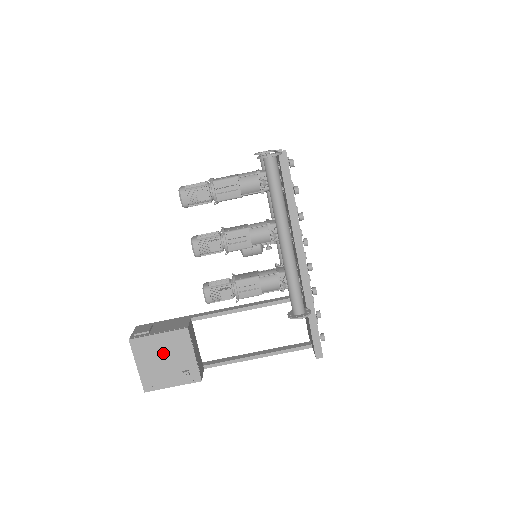
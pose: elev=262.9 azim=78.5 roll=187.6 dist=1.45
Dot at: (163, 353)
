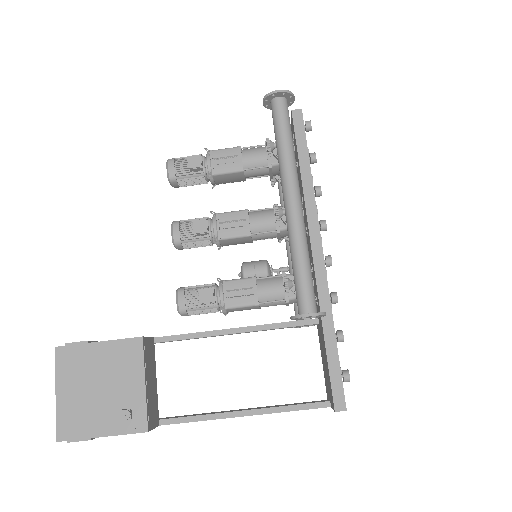
Dot at: (99, 375)
